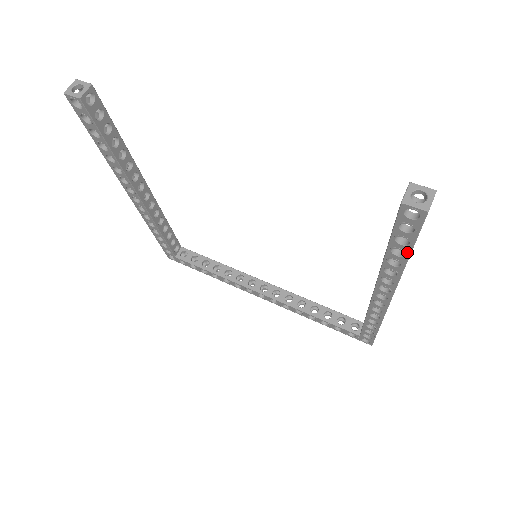
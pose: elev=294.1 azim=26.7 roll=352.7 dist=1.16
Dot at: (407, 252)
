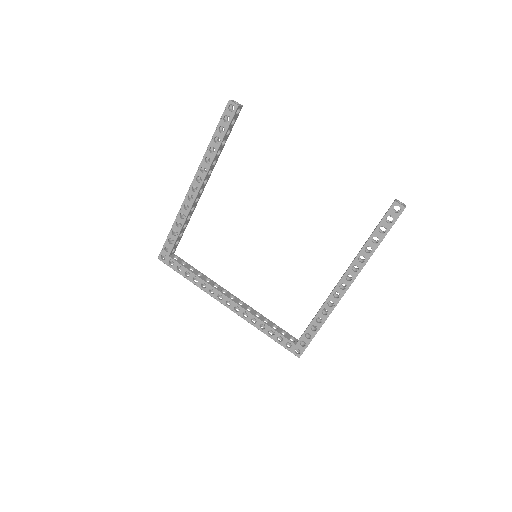
Dot at: (381, 240)
